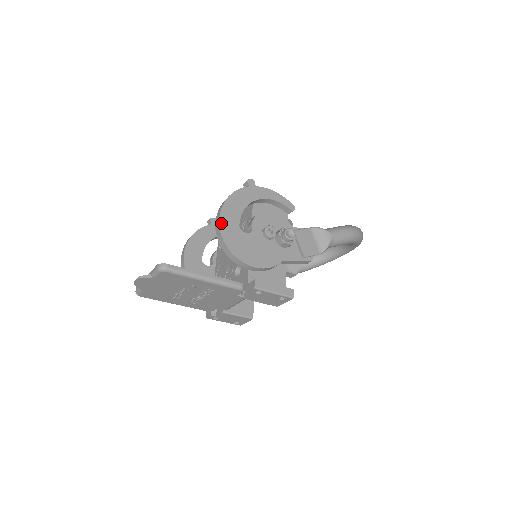
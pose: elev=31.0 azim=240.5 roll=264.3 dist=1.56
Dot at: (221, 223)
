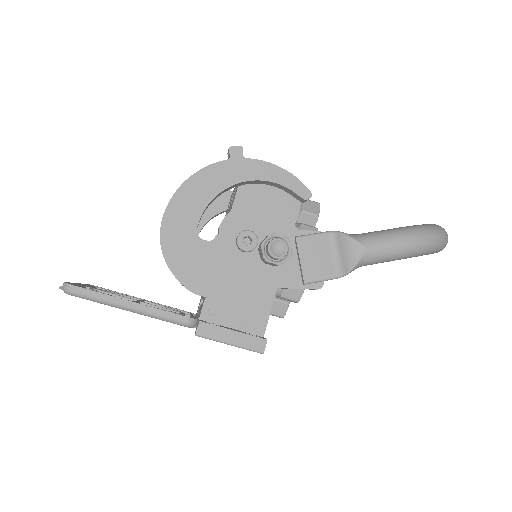
Dot at: (164, 224)
